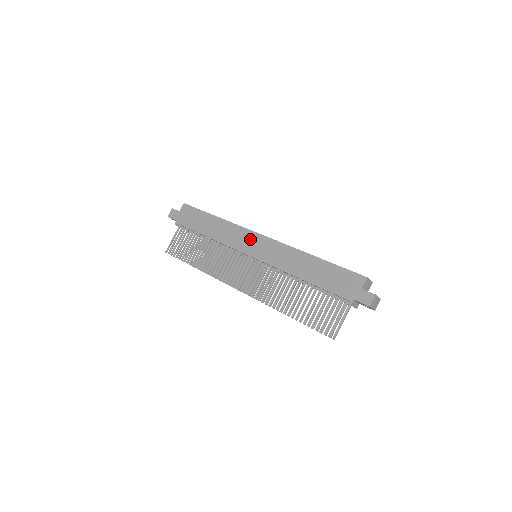
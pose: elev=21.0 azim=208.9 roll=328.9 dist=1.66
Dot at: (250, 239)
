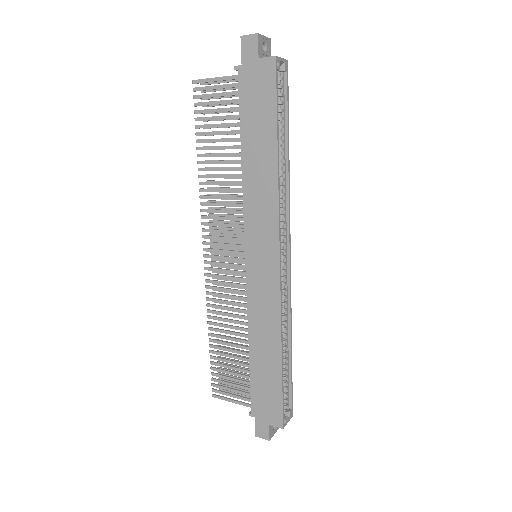
Dot at: (267, 245)
